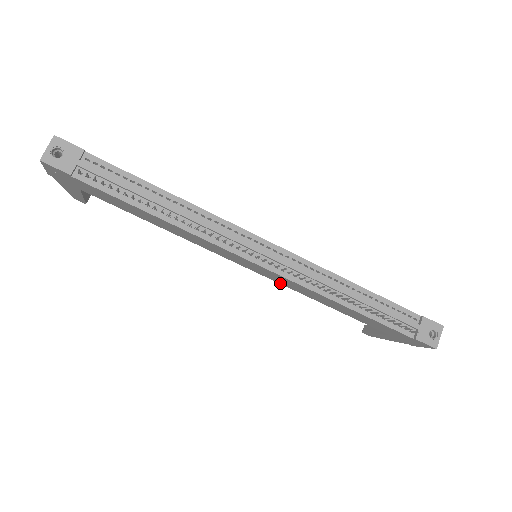
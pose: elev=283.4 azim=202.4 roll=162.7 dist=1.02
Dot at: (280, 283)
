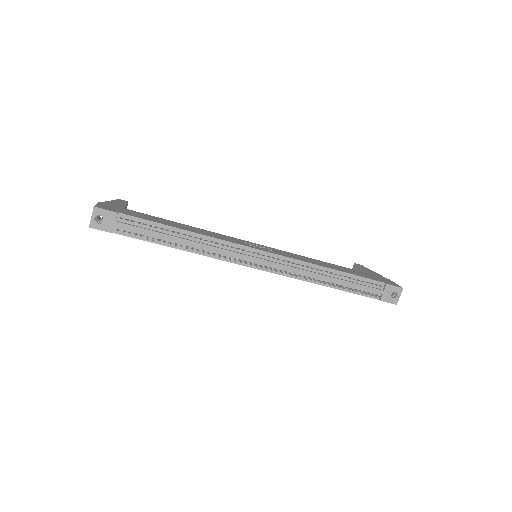
Dot at: occluded
